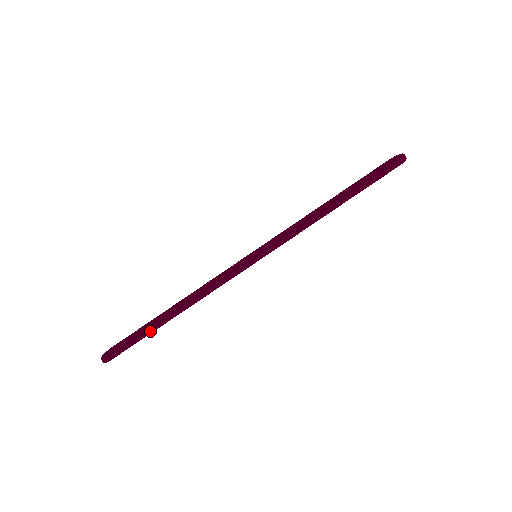
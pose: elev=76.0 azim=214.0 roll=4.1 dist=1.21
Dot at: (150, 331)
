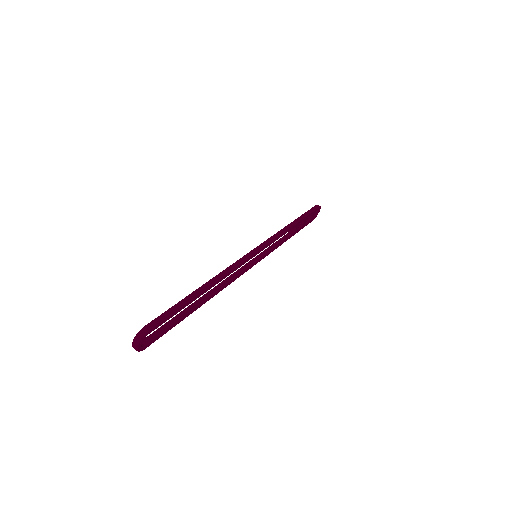
Dot at: (187, 300)
